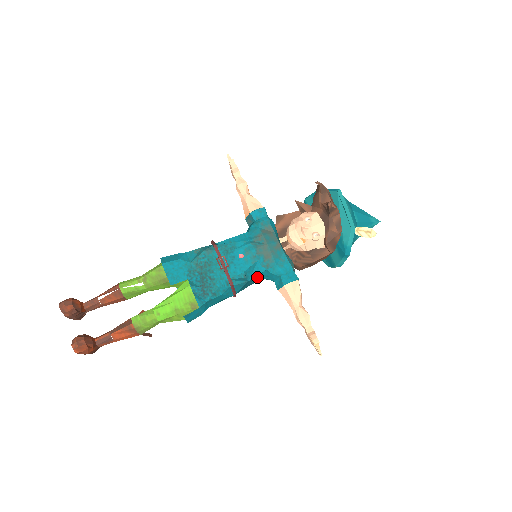
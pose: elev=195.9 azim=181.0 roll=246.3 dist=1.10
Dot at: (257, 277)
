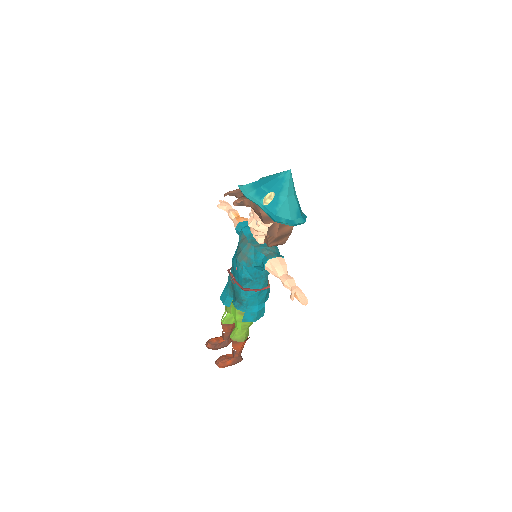
Dot at: (261, 271)
